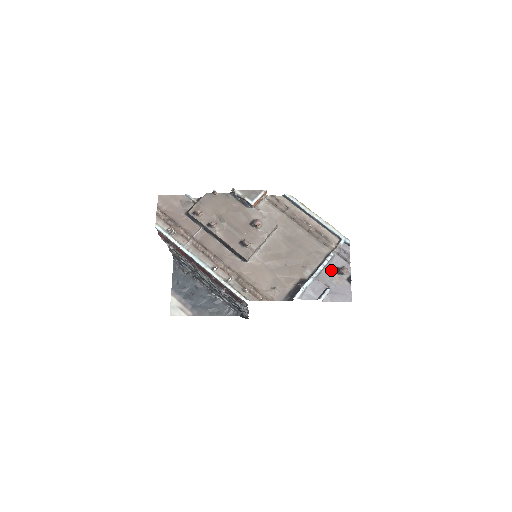
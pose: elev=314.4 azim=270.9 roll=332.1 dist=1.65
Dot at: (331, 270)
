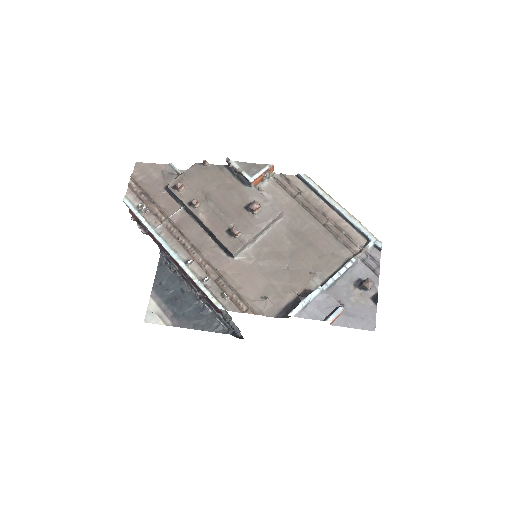
Dot at: (350, 282)
